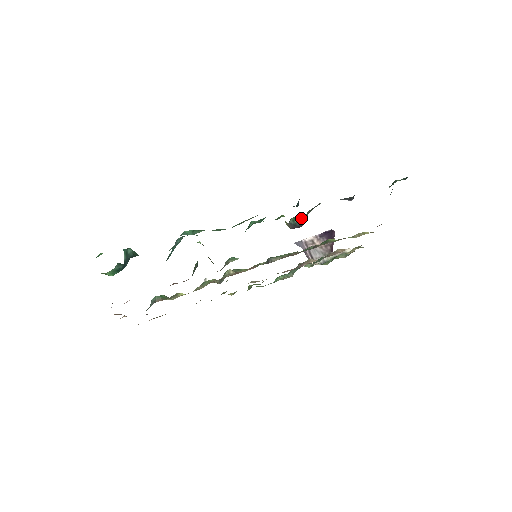
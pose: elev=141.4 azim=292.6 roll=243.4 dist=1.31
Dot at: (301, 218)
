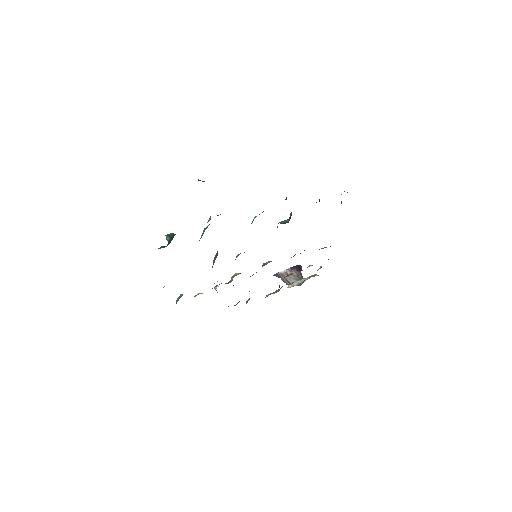
Dot at: (286, 220)
